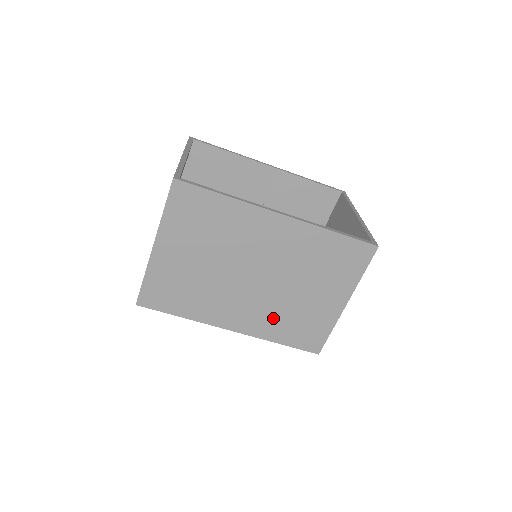
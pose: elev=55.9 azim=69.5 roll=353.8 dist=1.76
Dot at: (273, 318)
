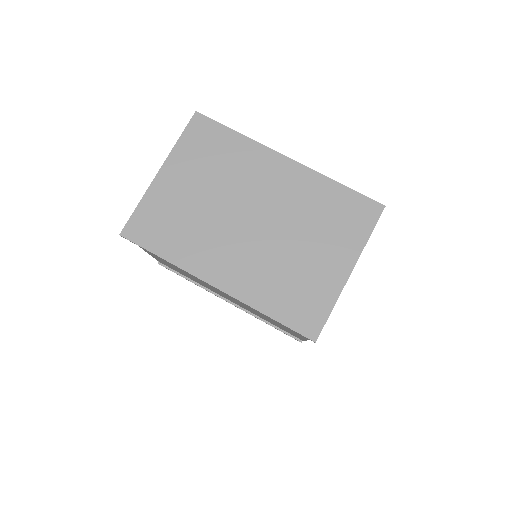
Dot at: (266, 278)
